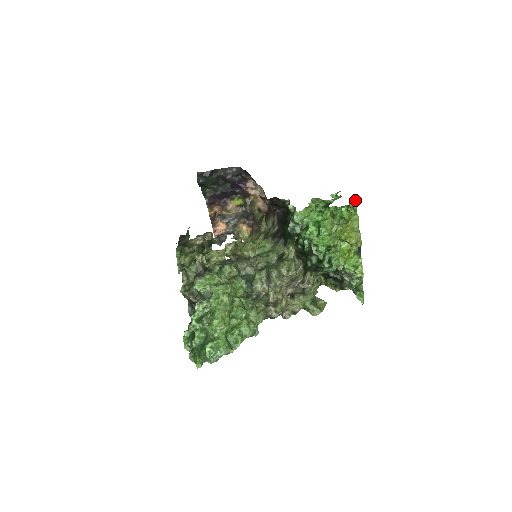
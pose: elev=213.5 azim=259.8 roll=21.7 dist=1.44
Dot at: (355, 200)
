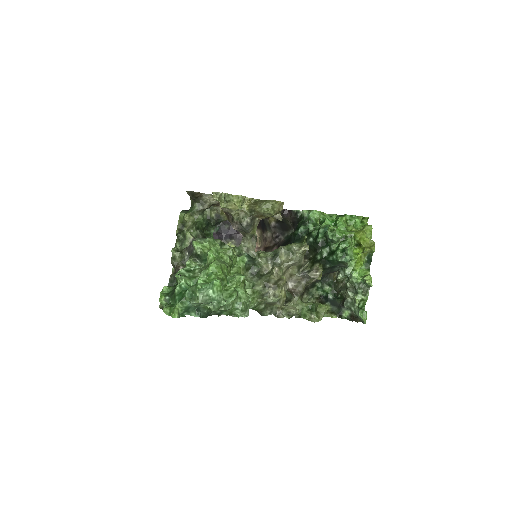
Dot at: occluded
